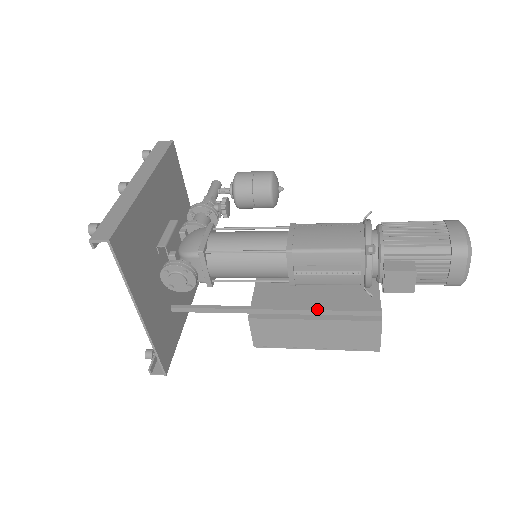
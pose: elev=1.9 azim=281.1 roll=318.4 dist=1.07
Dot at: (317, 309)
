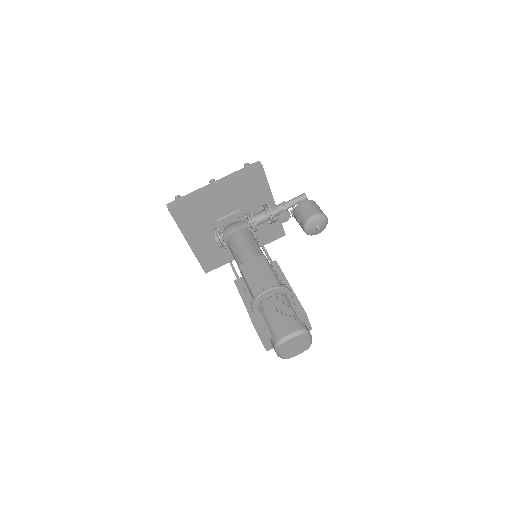
Dot at: (249, 305)
